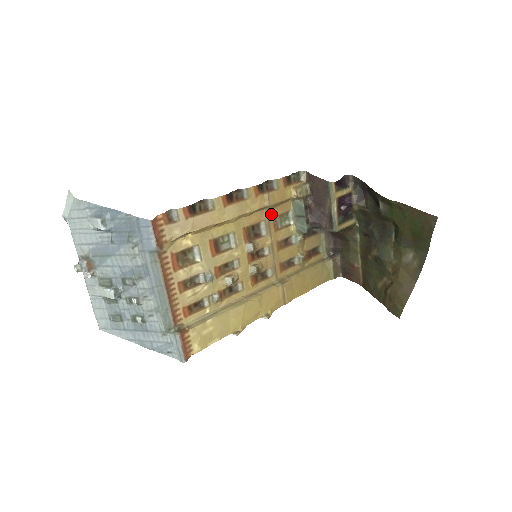
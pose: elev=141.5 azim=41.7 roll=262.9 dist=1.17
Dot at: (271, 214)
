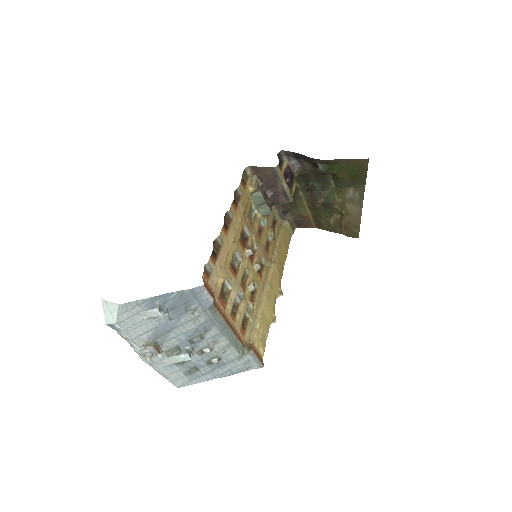
Dot at: (245, 216)
